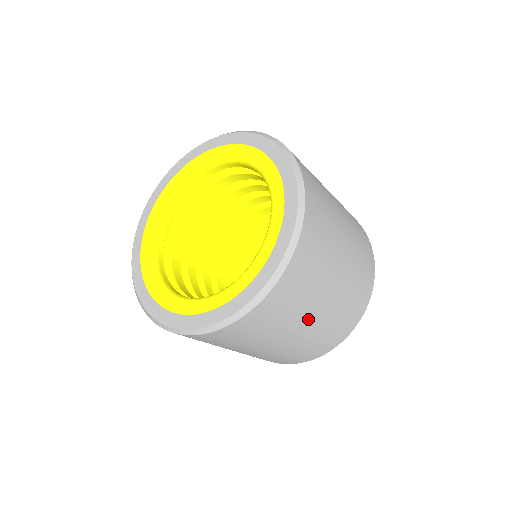
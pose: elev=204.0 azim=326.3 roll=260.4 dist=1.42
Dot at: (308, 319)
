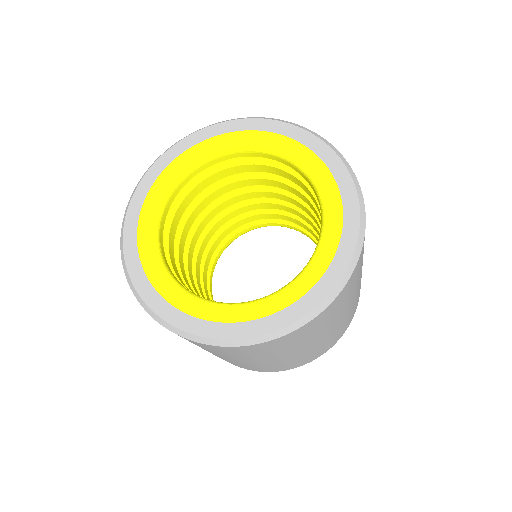
Dot at: (276, 358)
